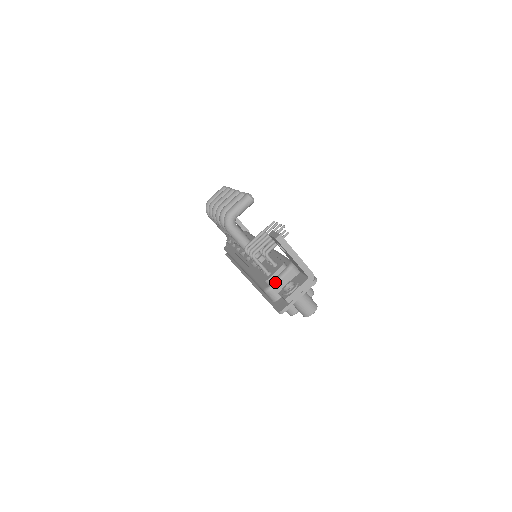
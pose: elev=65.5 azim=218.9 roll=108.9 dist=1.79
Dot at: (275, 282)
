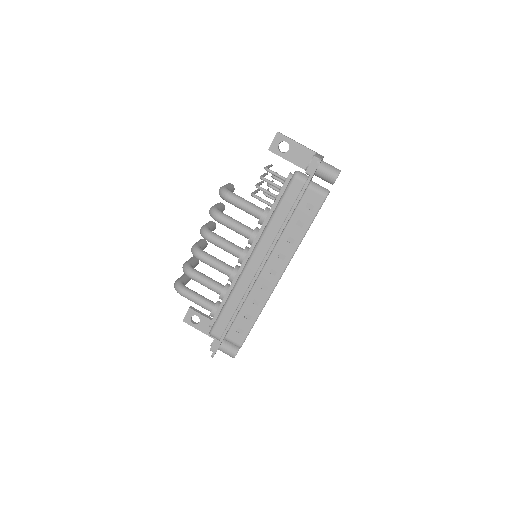
Dot at: occluded
